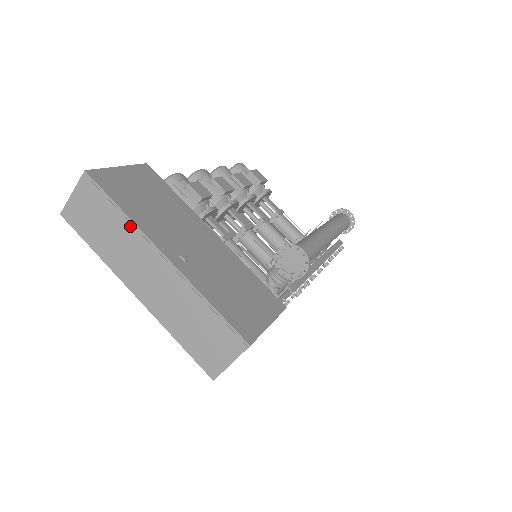
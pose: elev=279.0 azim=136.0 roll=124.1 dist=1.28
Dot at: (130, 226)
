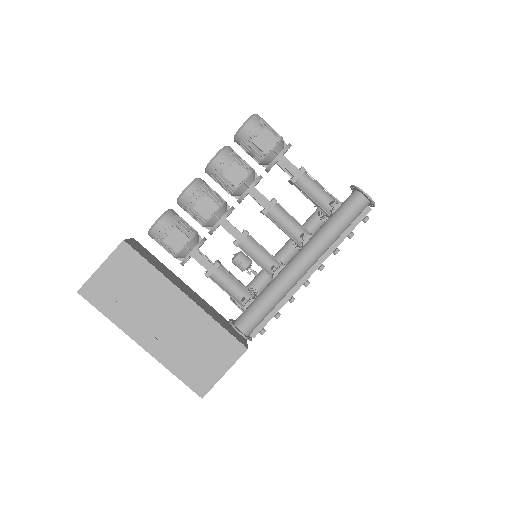
Dot at: (117, 325)
